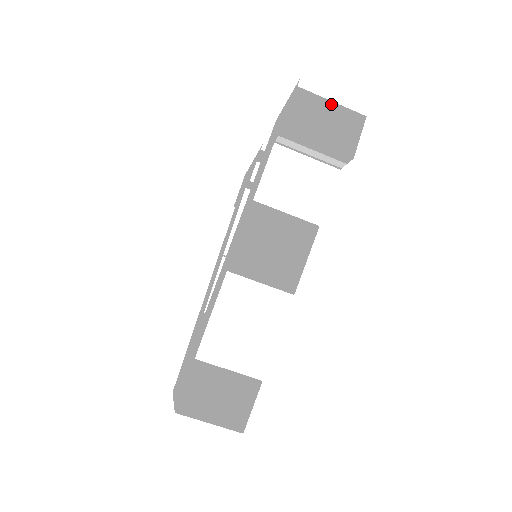
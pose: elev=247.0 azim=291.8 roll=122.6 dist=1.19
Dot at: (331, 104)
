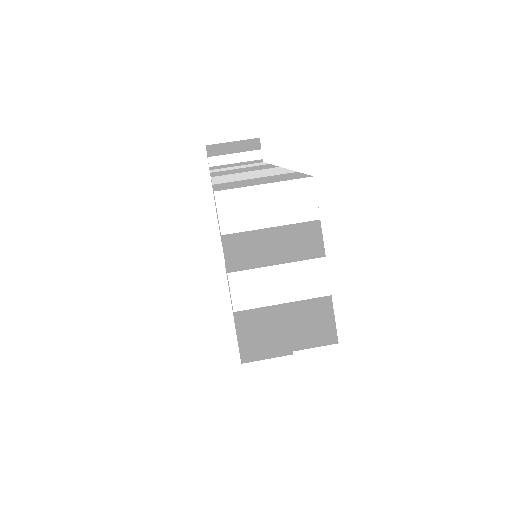
Dot at: occluded
